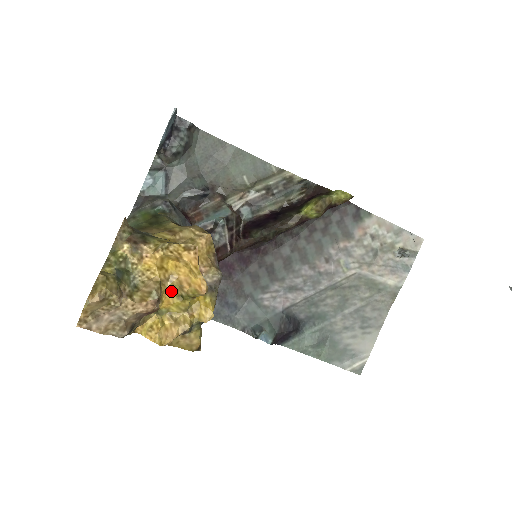
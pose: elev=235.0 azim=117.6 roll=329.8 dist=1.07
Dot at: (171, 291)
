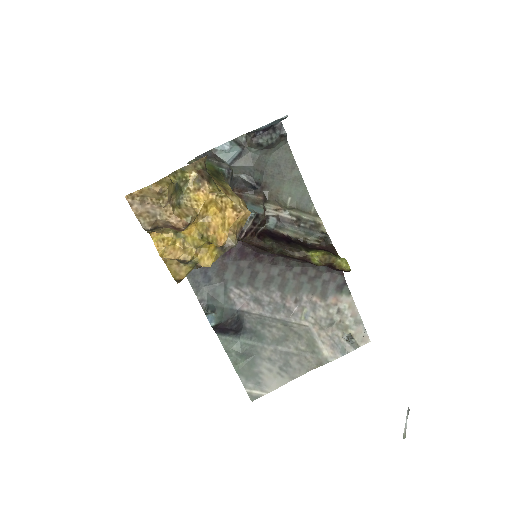
Dot at: (198, 227)
